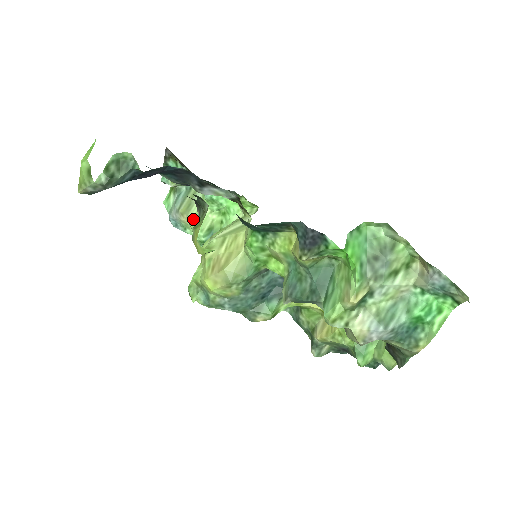
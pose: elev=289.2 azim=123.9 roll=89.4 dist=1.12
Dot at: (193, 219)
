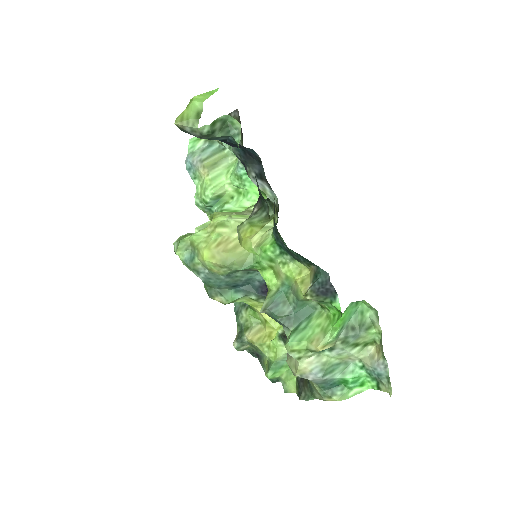
Dot at: (212, 179)
